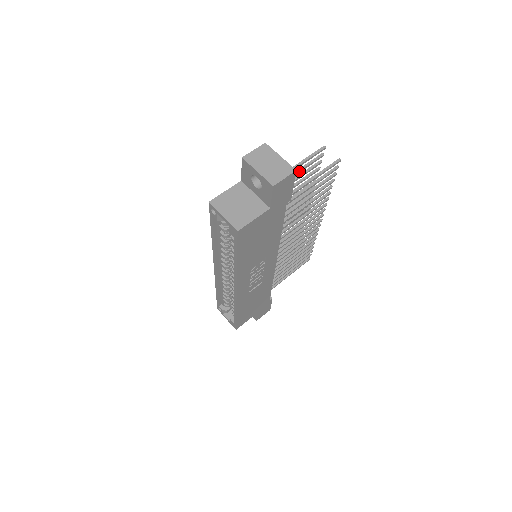
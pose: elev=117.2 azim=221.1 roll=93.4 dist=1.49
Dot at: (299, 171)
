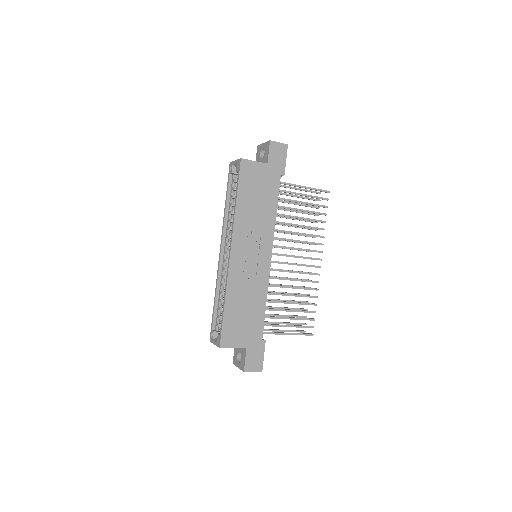
Dot at: (299, 196)
